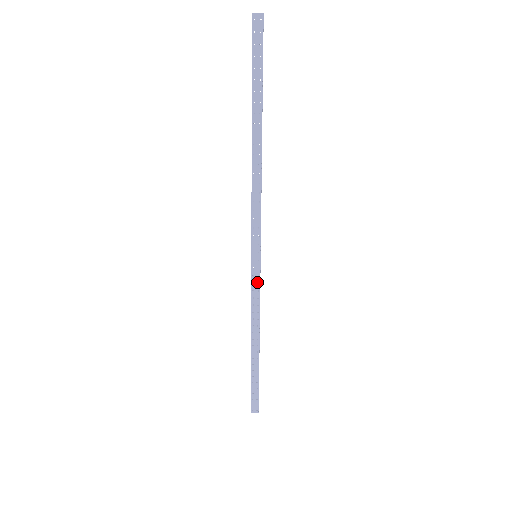
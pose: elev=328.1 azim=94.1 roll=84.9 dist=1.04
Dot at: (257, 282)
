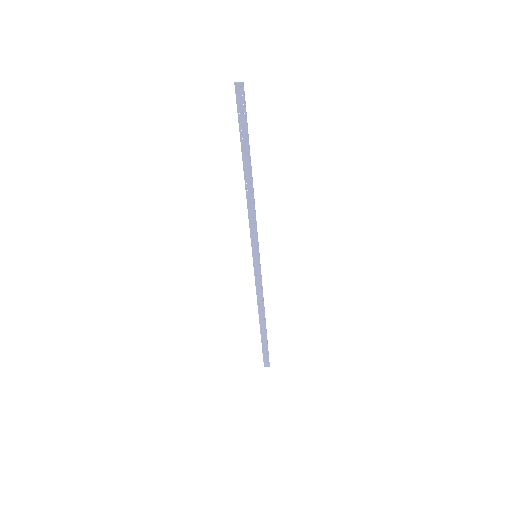
Dot at: (259, 275)
